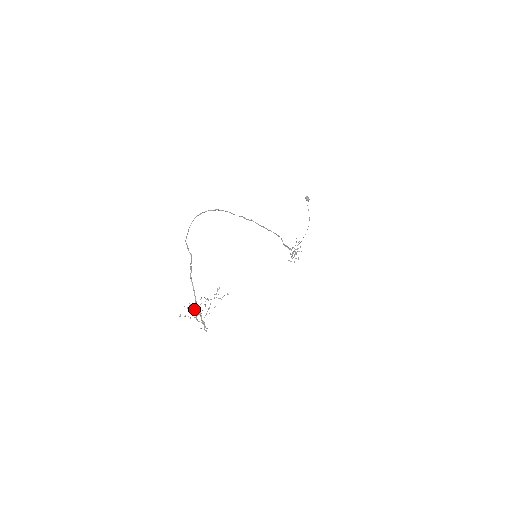
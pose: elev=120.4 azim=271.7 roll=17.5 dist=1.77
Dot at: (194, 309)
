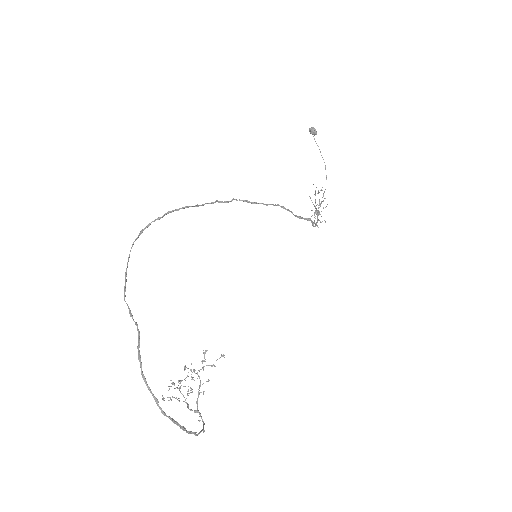
Dot at: (179, 387)
